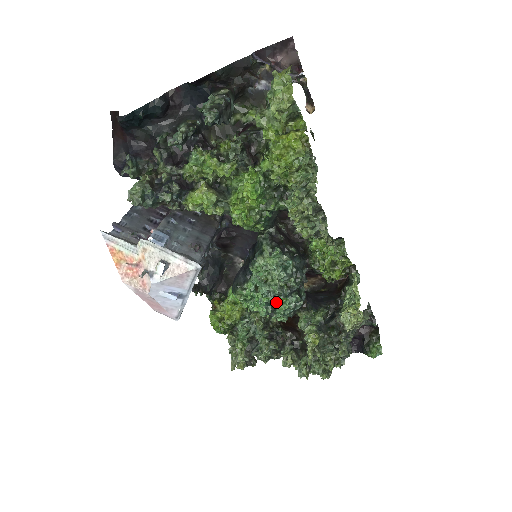
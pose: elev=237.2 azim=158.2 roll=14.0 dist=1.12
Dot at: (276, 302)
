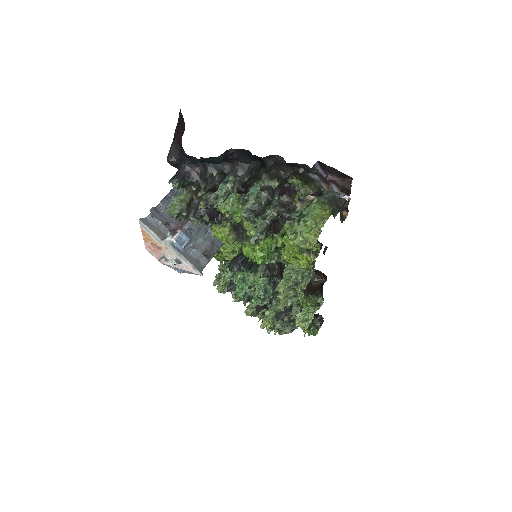
Dot at: occluded
